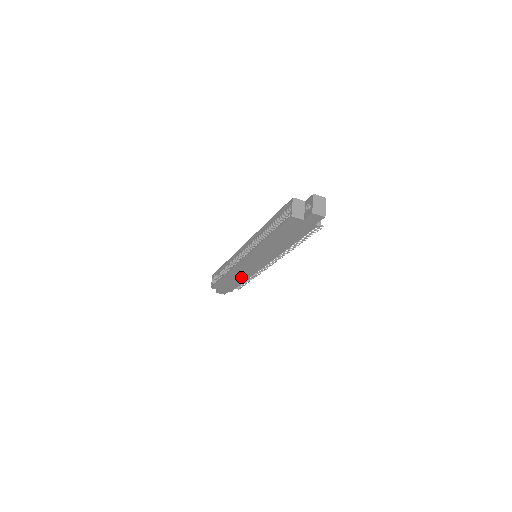
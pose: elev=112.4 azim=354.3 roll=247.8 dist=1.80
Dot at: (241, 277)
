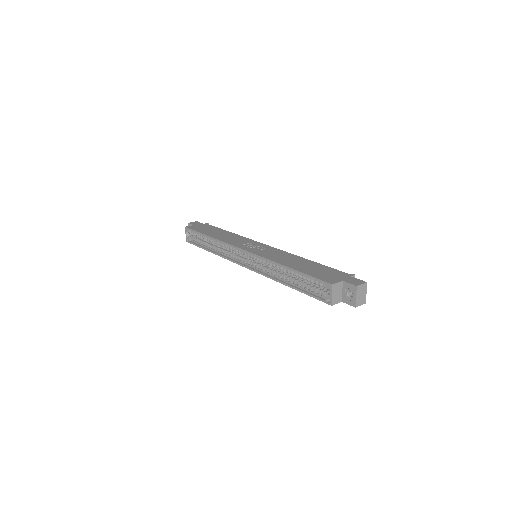
Dot at: occluded
